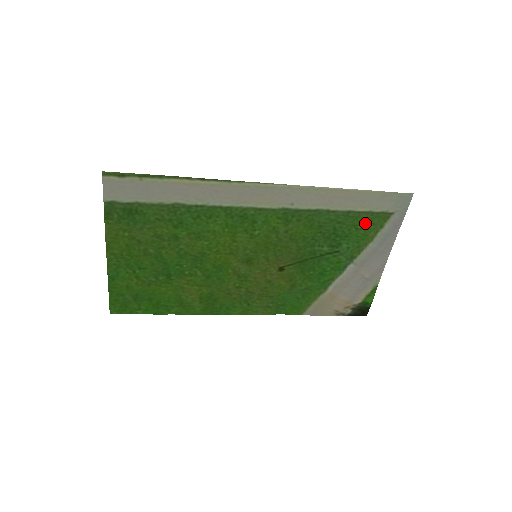
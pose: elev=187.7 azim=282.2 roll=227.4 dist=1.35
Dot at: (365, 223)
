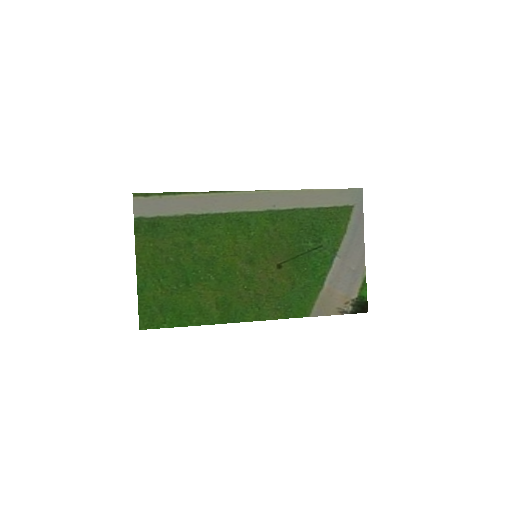
Dot at: (335, 218)
